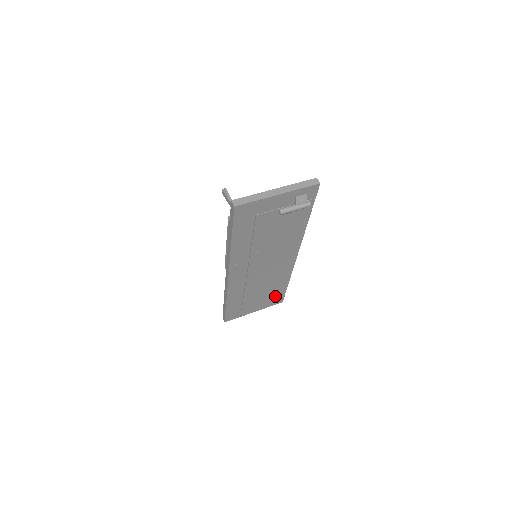
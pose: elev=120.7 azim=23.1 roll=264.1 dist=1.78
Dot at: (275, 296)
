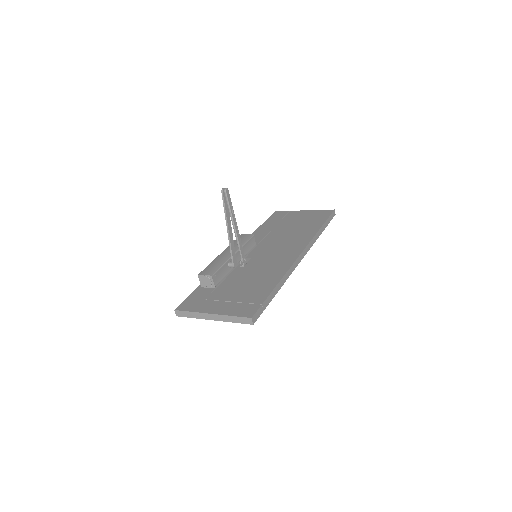
Dot at: occluded
